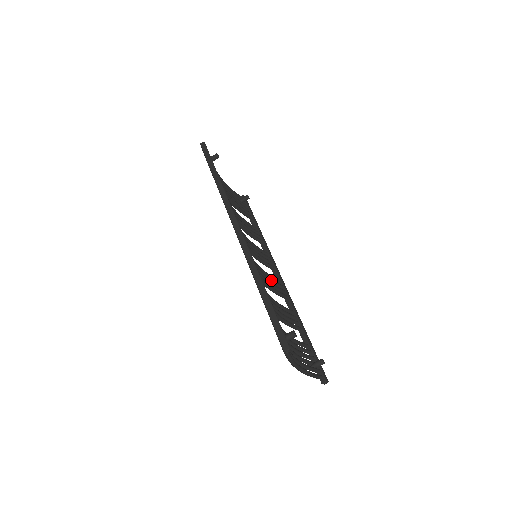
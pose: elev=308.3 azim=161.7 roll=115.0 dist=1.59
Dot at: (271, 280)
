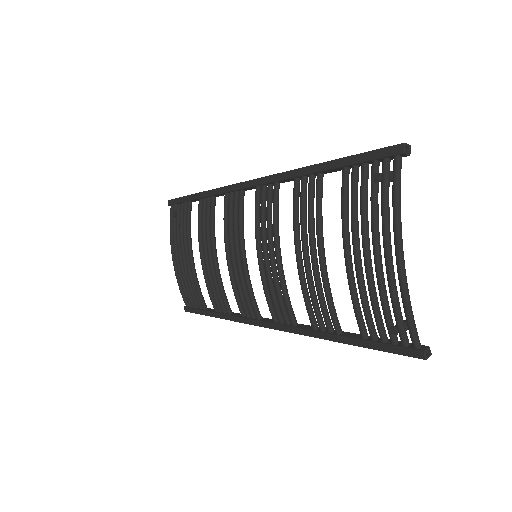
Dot at: (275, 293)
